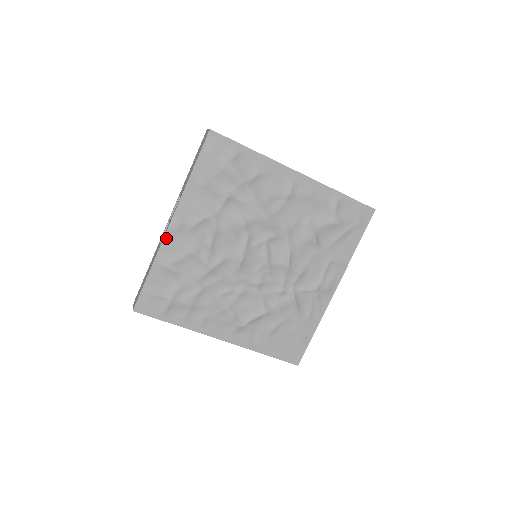
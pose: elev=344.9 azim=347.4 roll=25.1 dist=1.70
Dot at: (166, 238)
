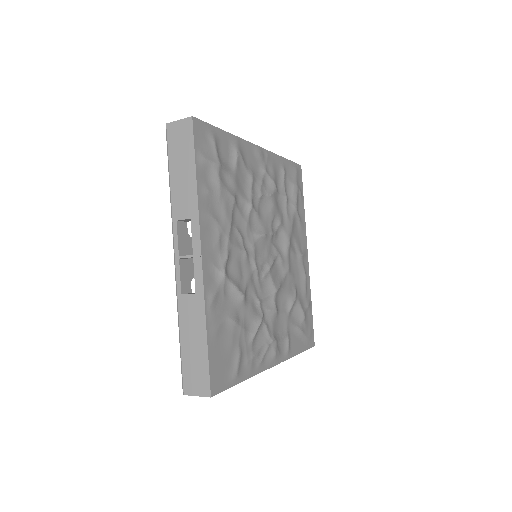
Dot at: (250, 145)
